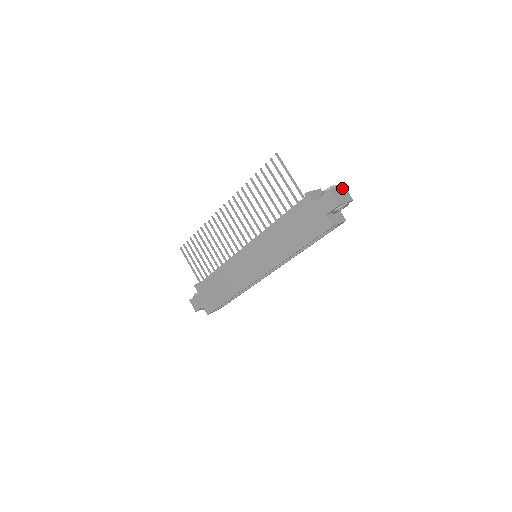
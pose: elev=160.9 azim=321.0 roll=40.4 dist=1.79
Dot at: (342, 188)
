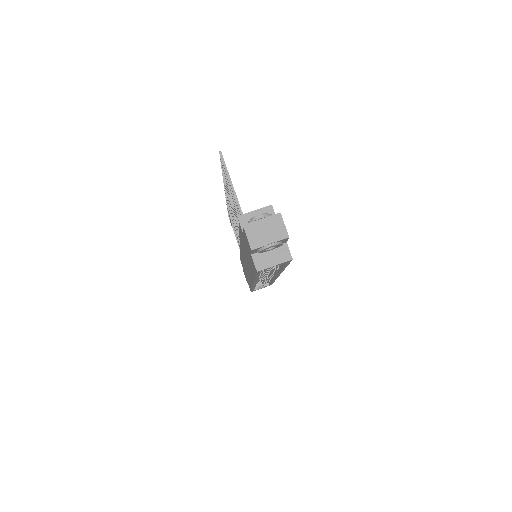
Dot at: (273, 219)
